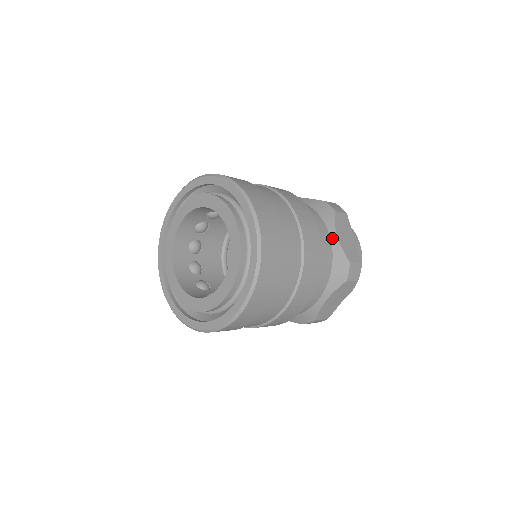
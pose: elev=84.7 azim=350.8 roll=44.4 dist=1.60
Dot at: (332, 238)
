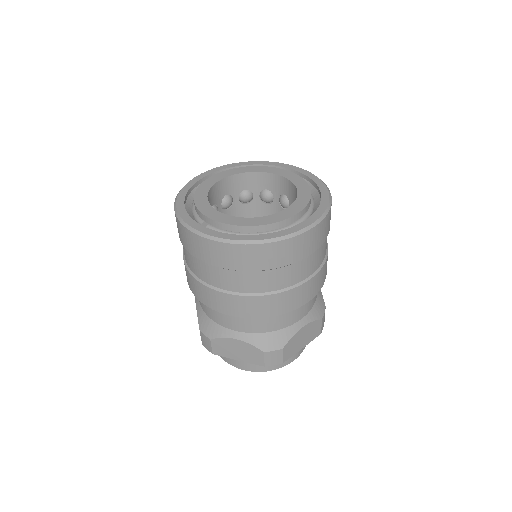
Dot at: occluded
